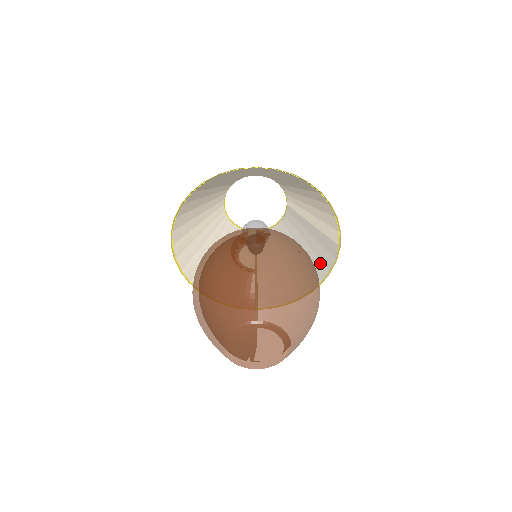
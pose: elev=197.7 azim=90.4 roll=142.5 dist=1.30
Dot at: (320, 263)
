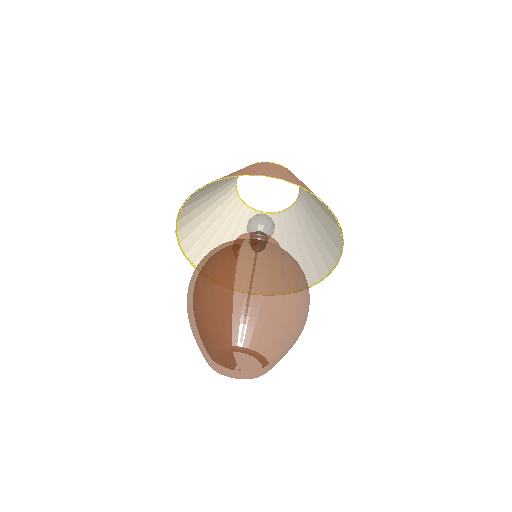
Dot at: (328, 254)
